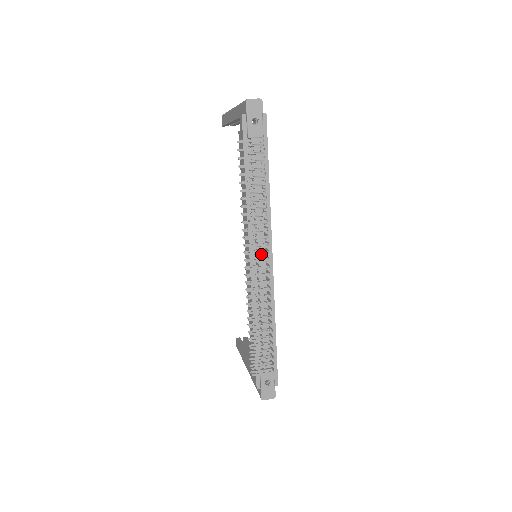
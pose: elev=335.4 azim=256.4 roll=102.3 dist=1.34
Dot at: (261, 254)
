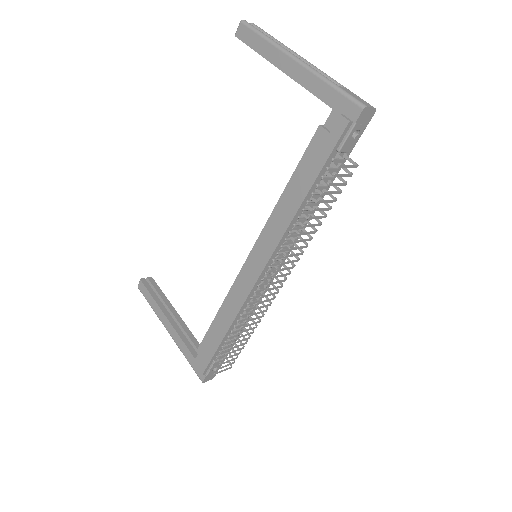
Dot at: occluded
